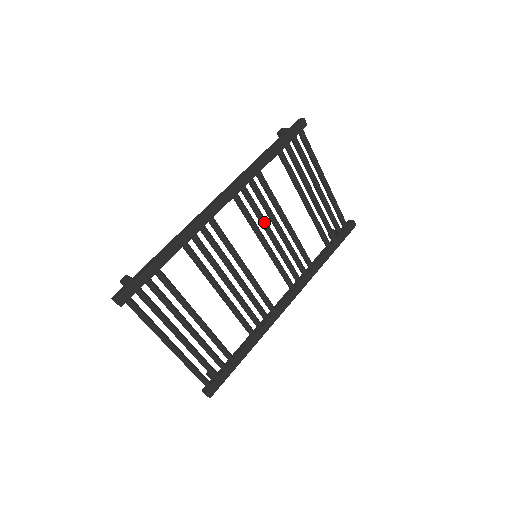
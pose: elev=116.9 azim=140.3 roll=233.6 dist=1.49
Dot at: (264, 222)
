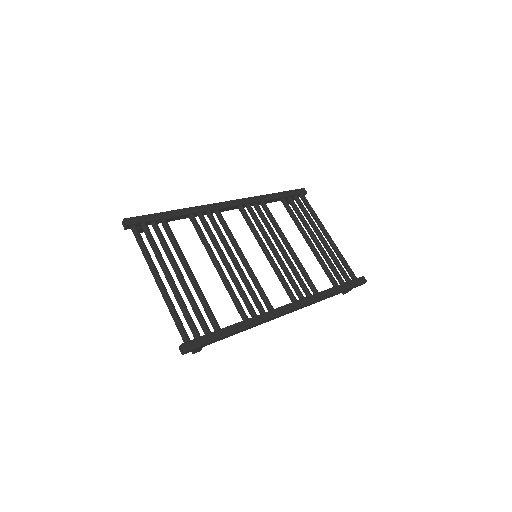
Dot at: (265, 234)
